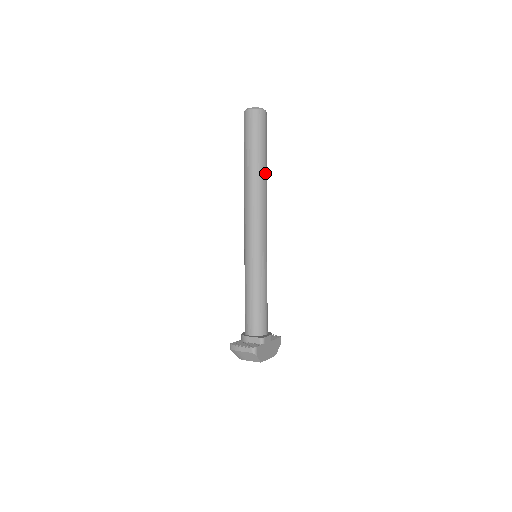
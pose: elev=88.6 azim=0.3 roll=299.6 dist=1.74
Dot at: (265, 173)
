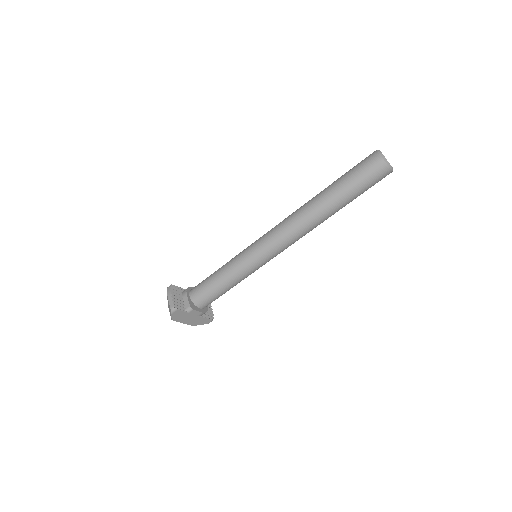
Dot at: (331, 213)
